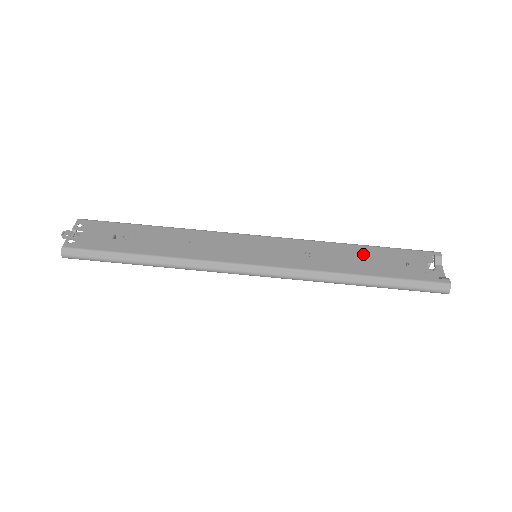
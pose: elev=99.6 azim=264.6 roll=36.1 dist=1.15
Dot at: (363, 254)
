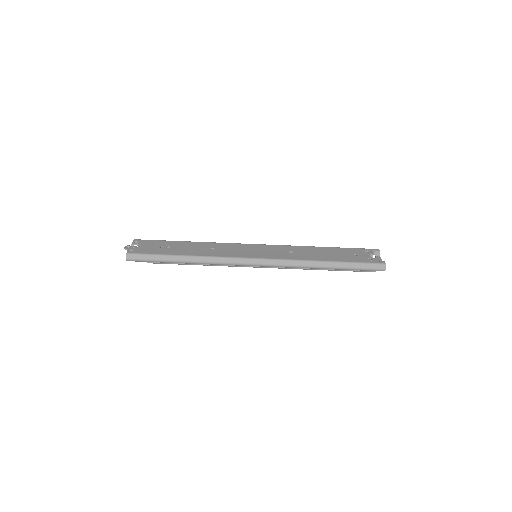
Dot at: (327, 251)
